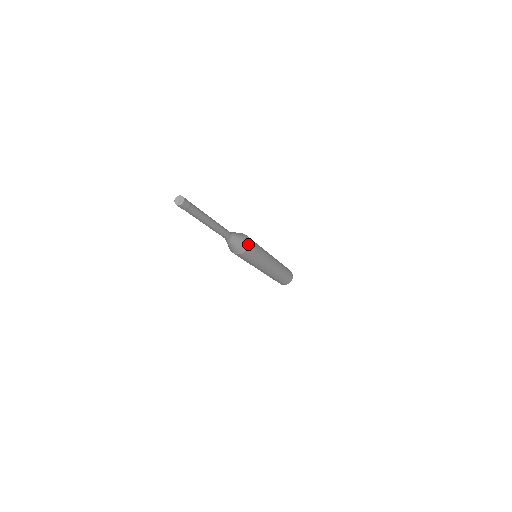
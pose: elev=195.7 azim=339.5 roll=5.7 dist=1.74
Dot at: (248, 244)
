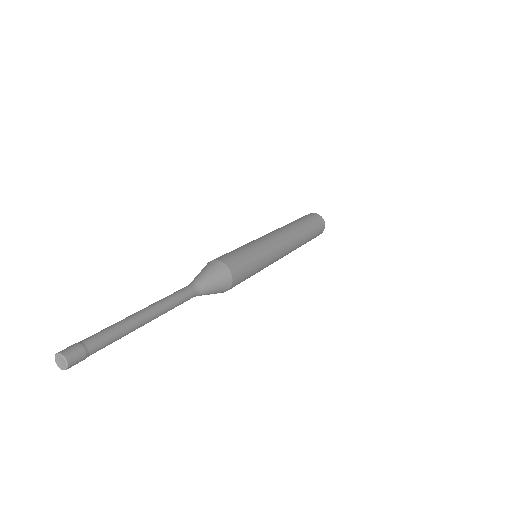
Dot at: (230, 284)
